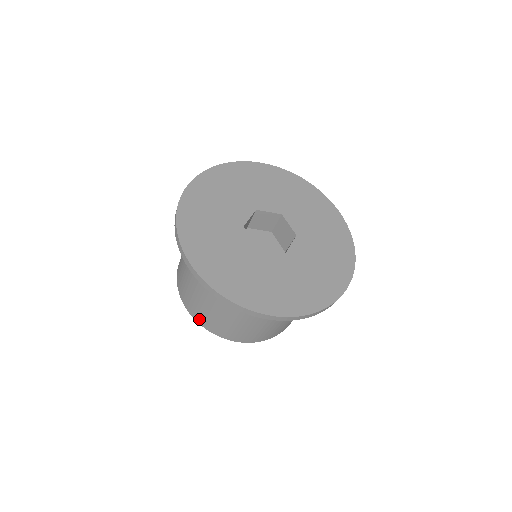
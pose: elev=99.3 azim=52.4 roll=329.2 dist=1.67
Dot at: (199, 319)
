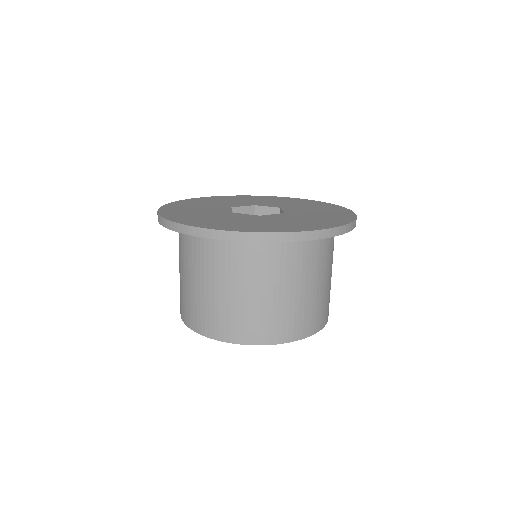
Dot at: (245, 336)
